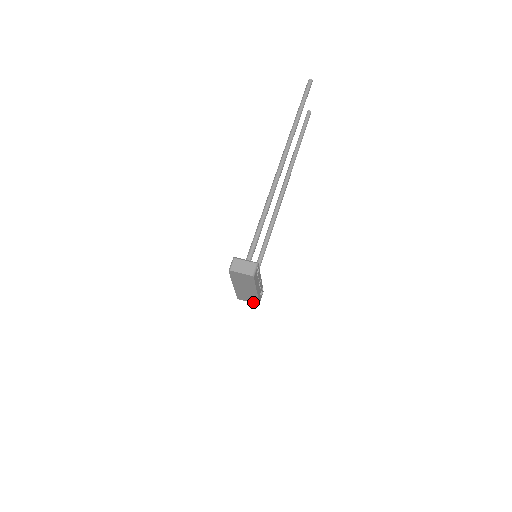
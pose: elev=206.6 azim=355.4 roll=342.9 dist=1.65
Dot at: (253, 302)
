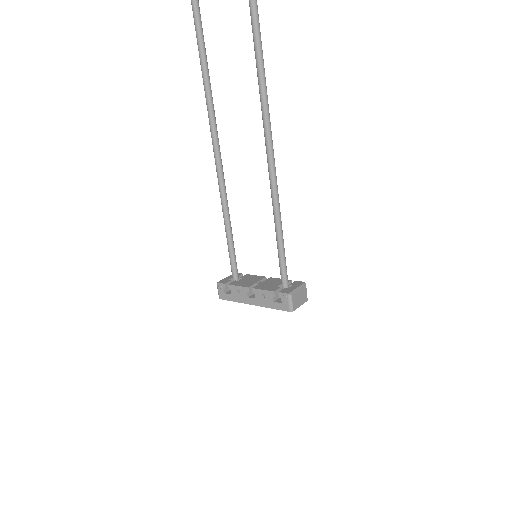
Dot at: occluded
